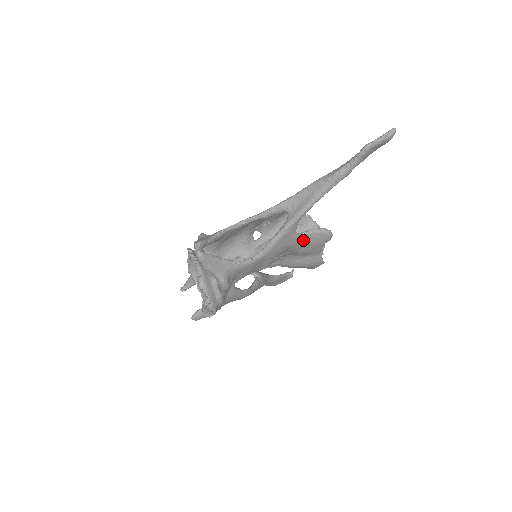
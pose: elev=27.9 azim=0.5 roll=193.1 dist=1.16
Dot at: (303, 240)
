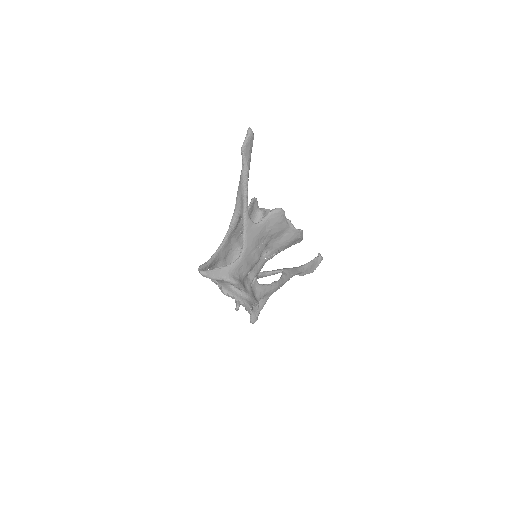
Dot at: (265, 225)
